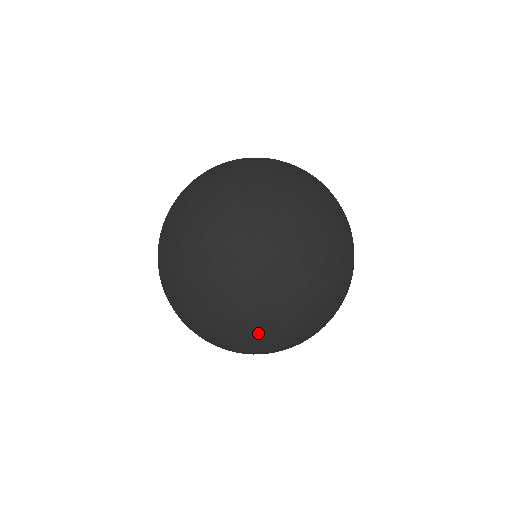
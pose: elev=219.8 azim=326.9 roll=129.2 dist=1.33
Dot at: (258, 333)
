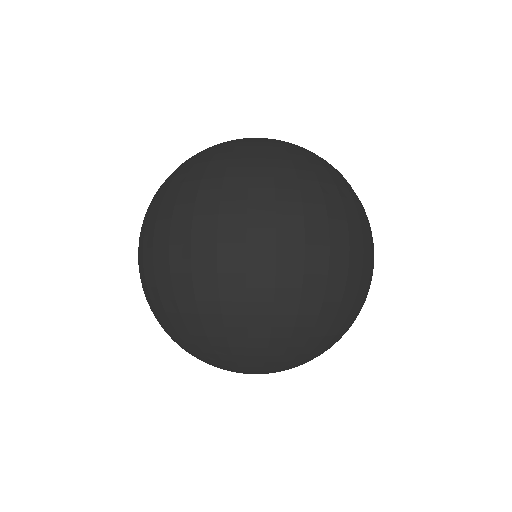
Dot at: (280, 327)
